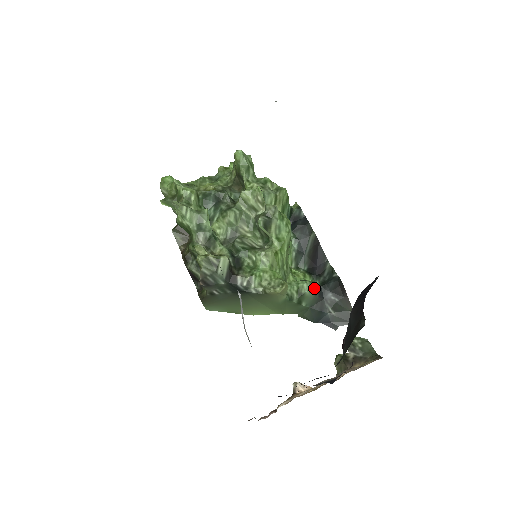
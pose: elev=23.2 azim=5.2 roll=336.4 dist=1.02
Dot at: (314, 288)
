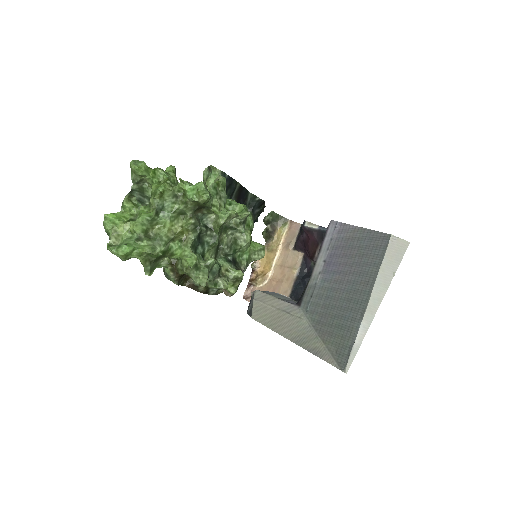
Dot at: (253, 219)
